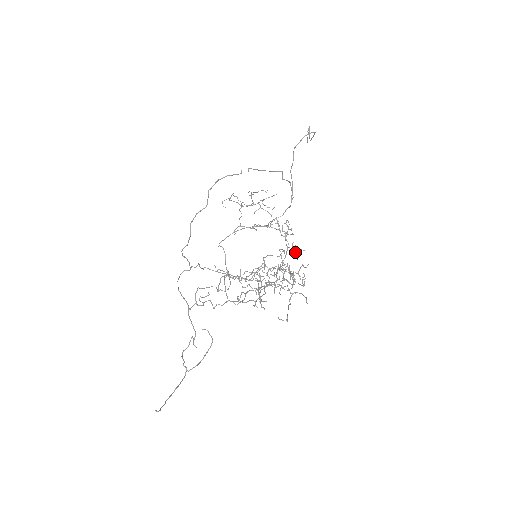
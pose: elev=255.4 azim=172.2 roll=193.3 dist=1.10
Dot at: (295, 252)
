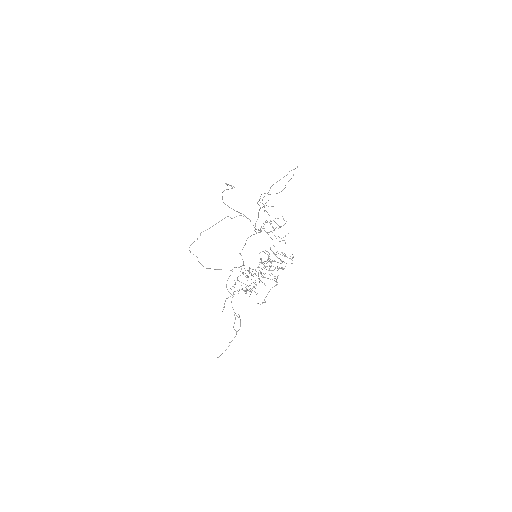
Dot at: occluded
